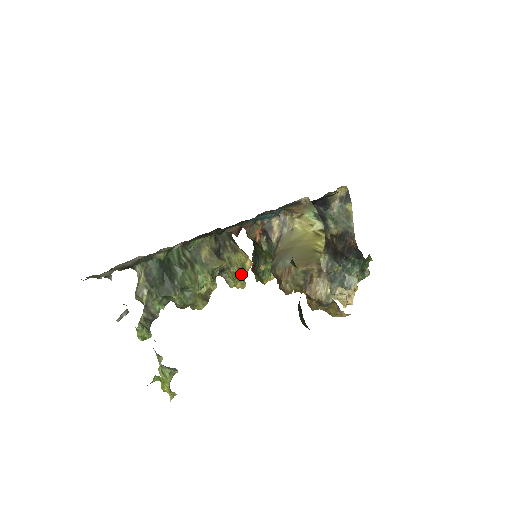
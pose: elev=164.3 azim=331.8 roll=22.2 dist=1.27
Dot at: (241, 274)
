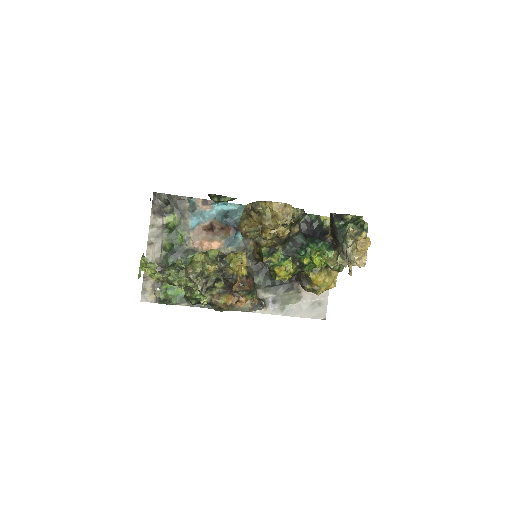
Dot at: (231, 253)
